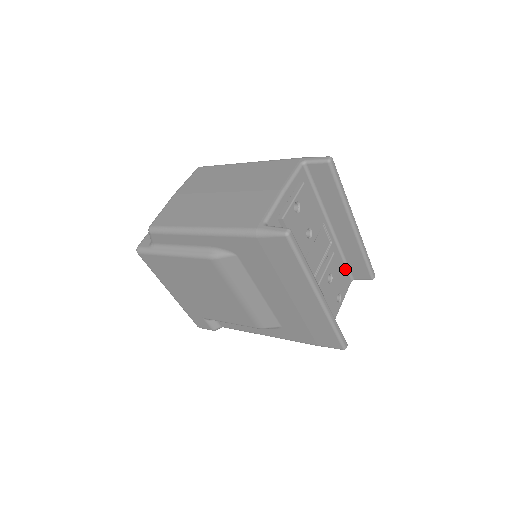
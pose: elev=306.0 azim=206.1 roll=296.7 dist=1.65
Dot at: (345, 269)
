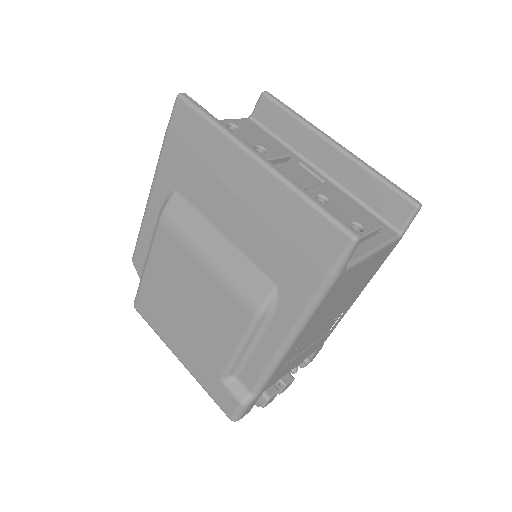
Dot at: (372, 217)
